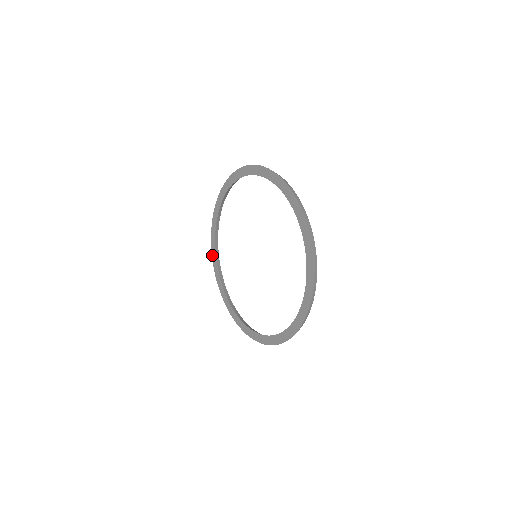
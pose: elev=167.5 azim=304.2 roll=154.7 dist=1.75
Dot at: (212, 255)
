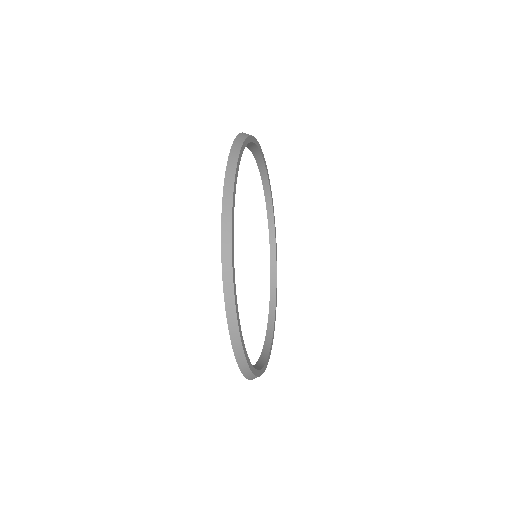
Dot at: occluded
